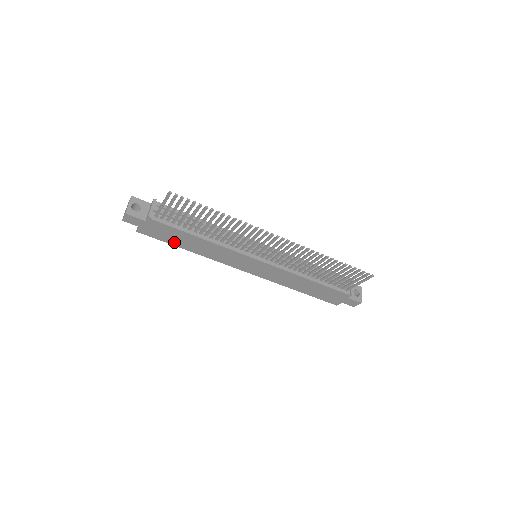
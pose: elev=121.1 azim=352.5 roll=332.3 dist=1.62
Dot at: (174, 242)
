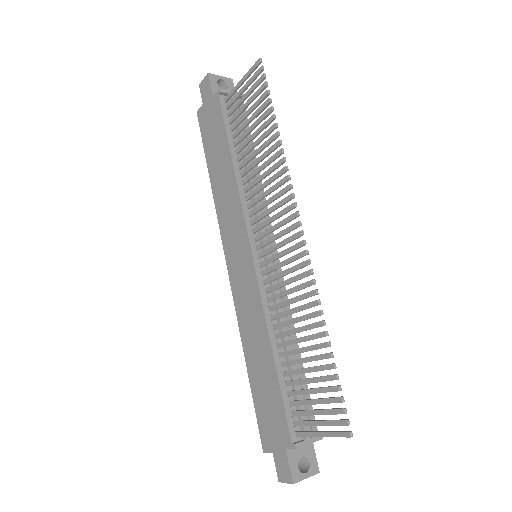
Dot at: (210, 153)
